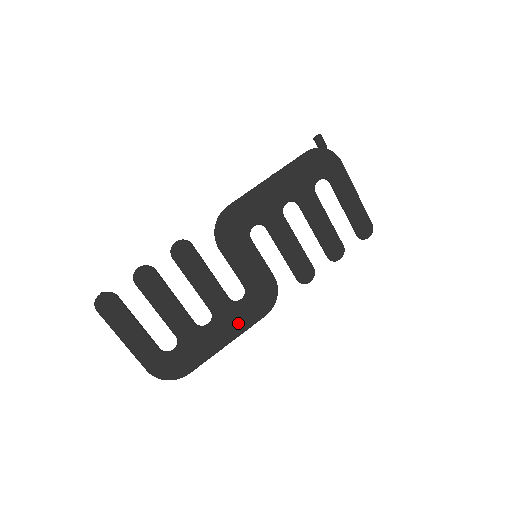
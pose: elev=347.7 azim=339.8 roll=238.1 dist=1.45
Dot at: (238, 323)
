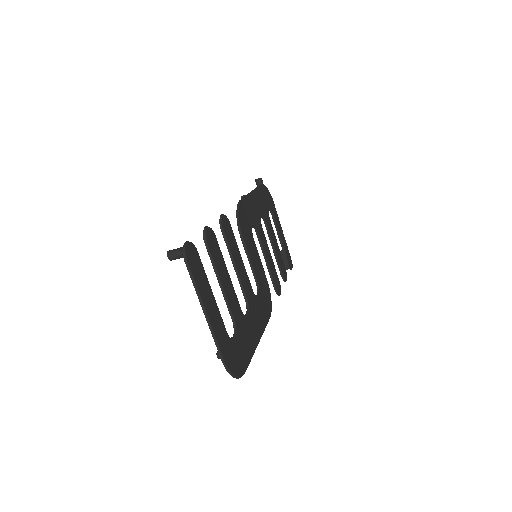
Dot at: (260, 319)
